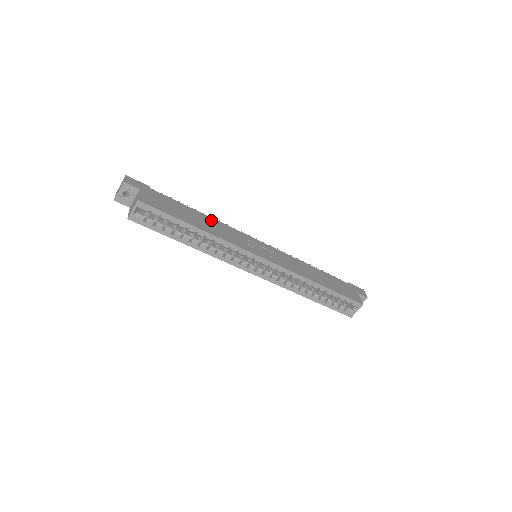
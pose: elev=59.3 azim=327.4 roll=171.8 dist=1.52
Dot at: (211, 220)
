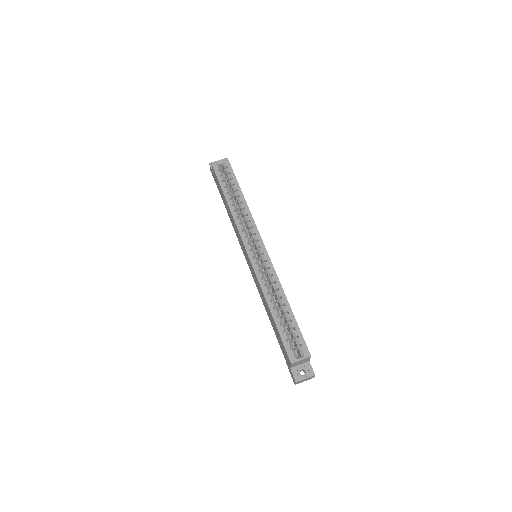
Dot at: occluded
